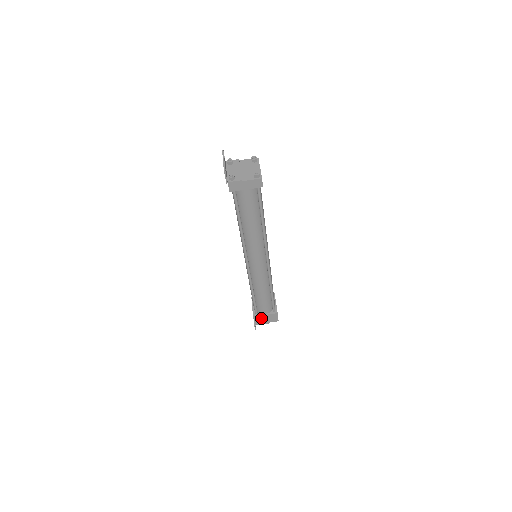
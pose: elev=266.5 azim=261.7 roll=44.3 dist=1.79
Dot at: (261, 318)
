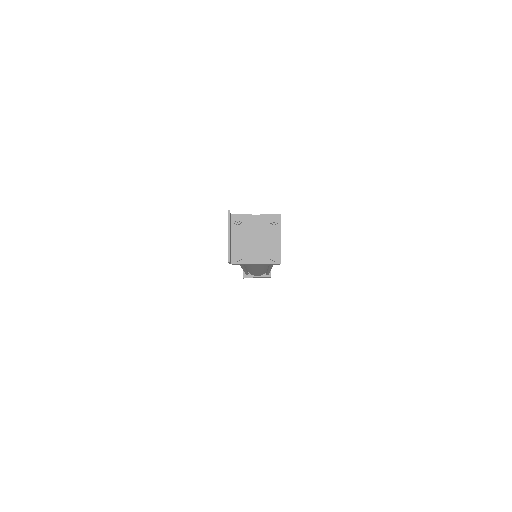
Dot at: occluded
